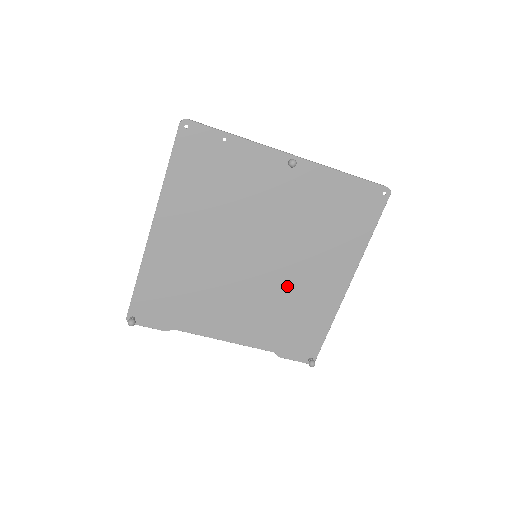
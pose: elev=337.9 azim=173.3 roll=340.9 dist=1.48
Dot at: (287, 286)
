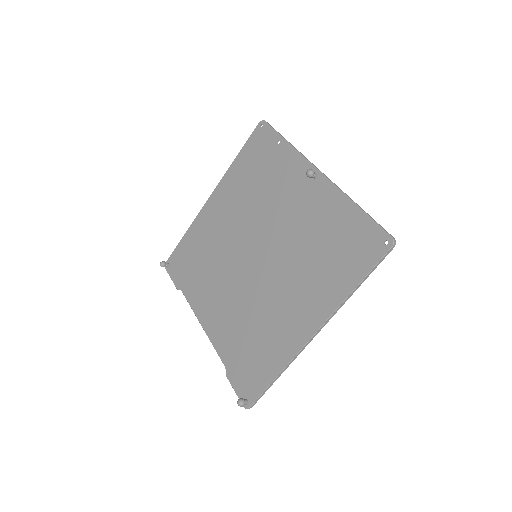
Dot at: (263, 300)
